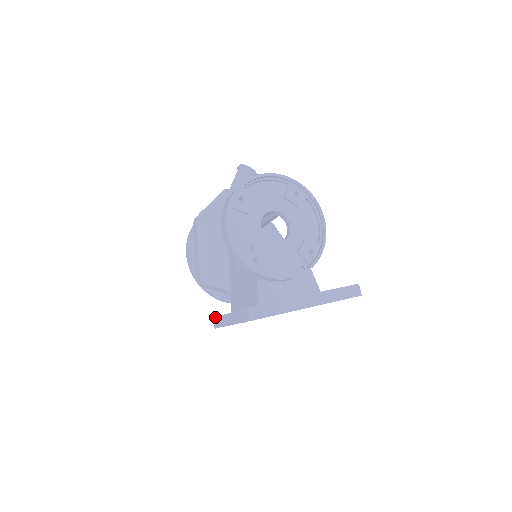
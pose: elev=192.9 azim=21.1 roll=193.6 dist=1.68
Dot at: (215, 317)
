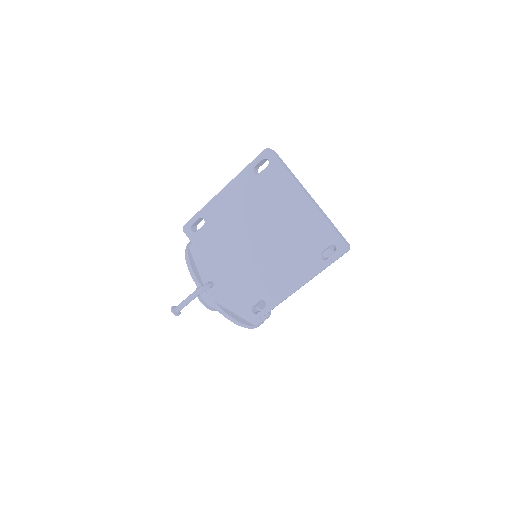
Dot at: occluded
